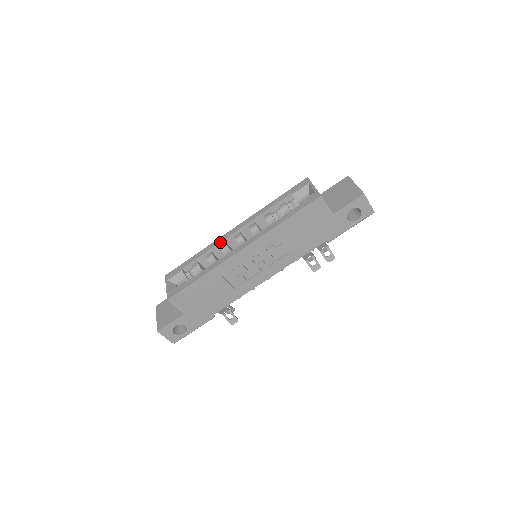
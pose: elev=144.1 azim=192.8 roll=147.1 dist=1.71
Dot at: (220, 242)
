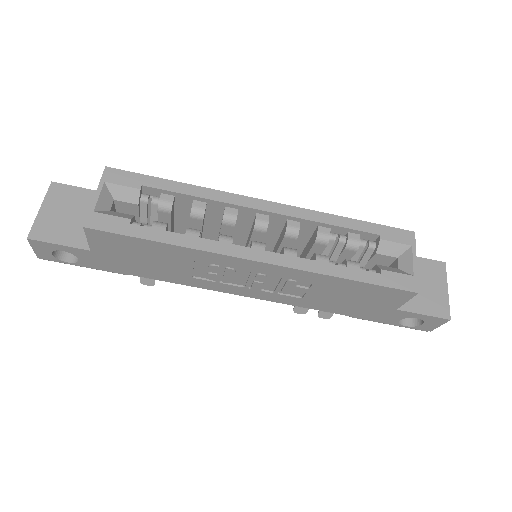
Dot at: (231, 203)
